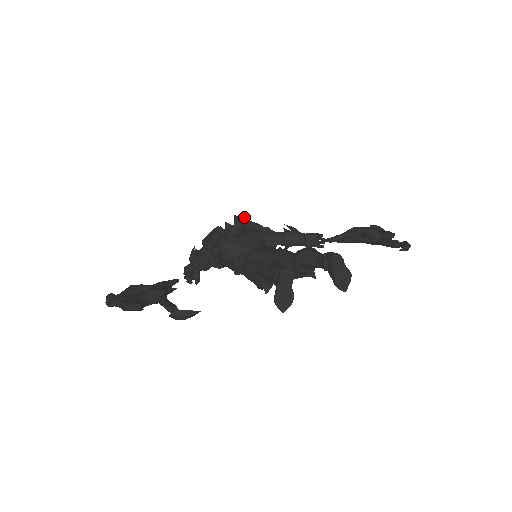
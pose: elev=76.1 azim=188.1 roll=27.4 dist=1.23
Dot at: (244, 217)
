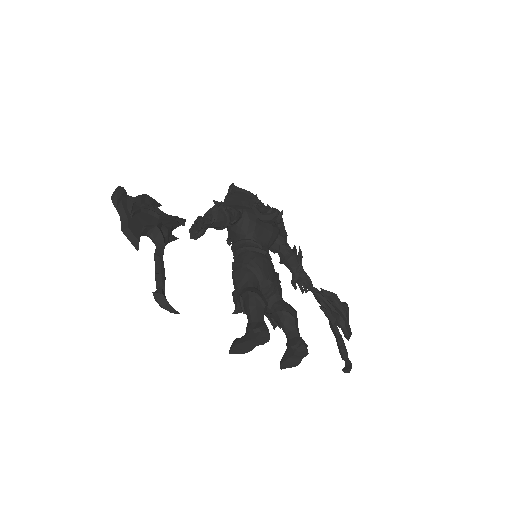
Dot at: occluded
